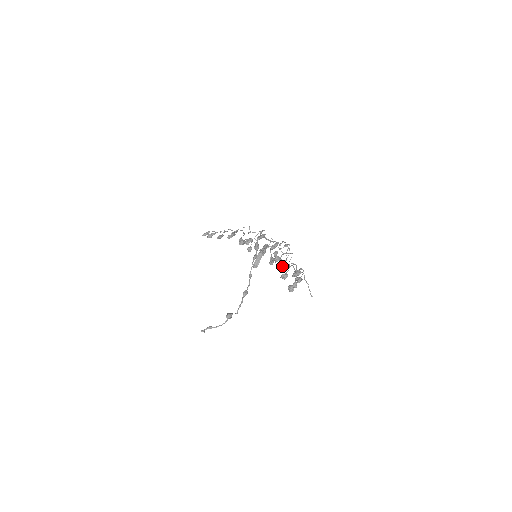
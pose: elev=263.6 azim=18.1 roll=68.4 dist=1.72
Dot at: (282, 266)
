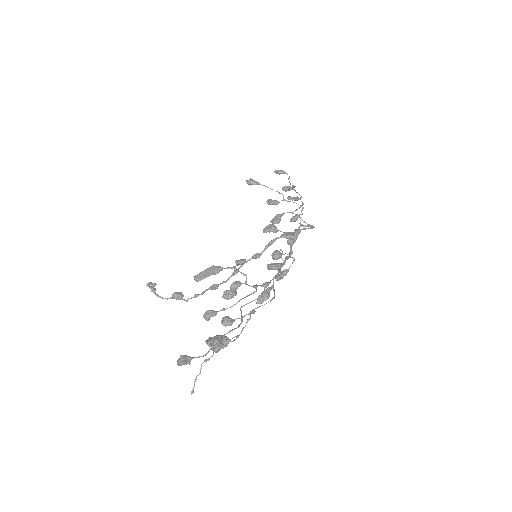
Dot at: (205, 314)
